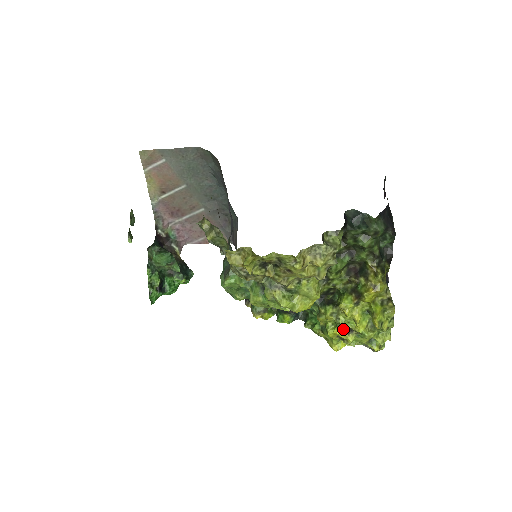
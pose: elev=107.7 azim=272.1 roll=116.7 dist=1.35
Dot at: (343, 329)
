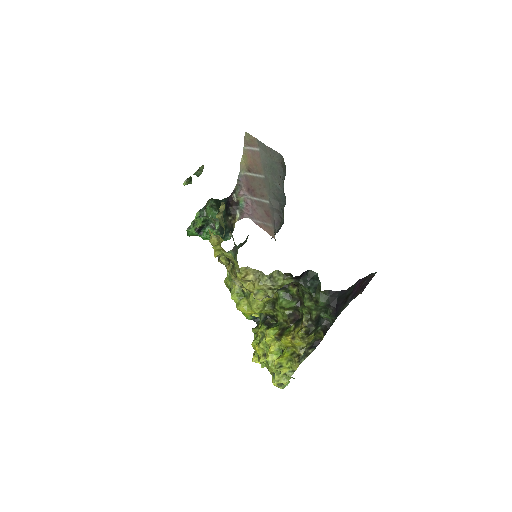
Dot at: (261, 349)
